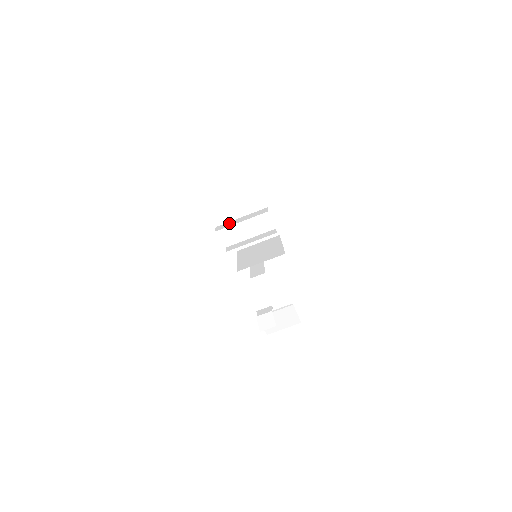
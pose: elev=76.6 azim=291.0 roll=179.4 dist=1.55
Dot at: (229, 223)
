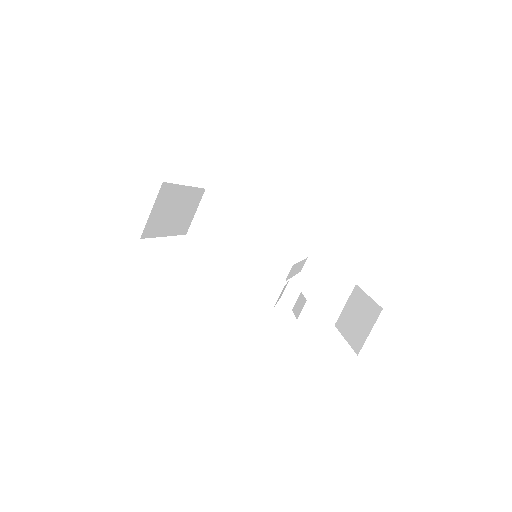
Dot at: occluded
